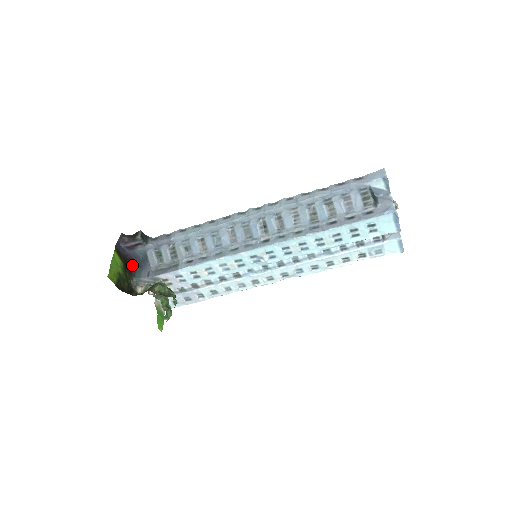
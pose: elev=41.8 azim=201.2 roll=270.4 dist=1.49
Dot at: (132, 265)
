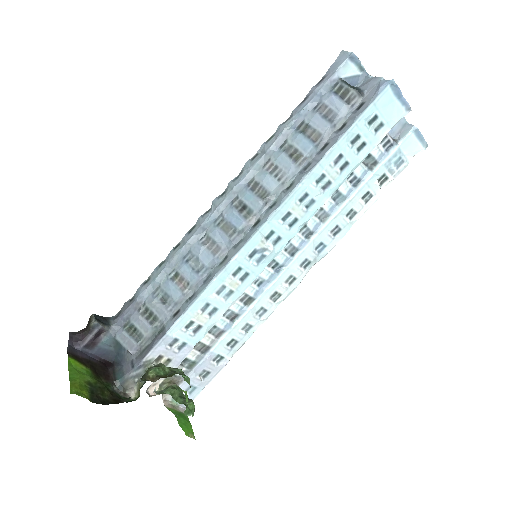
Dot at: (106, 367)
